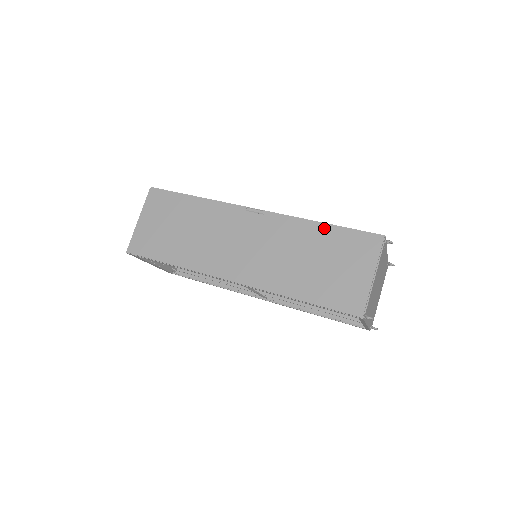
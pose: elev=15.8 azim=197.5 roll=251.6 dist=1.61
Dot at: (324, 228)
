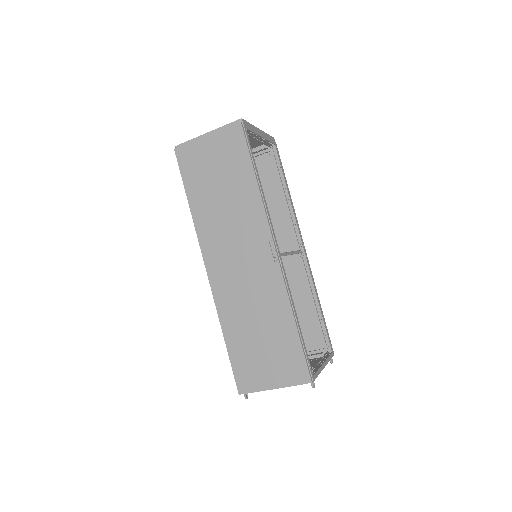
Dot at: (291, 326)
